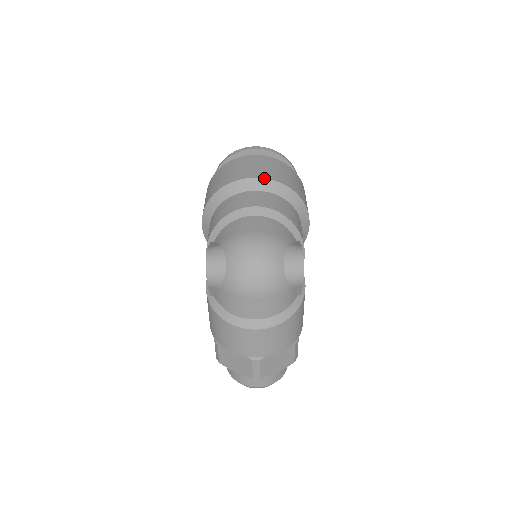
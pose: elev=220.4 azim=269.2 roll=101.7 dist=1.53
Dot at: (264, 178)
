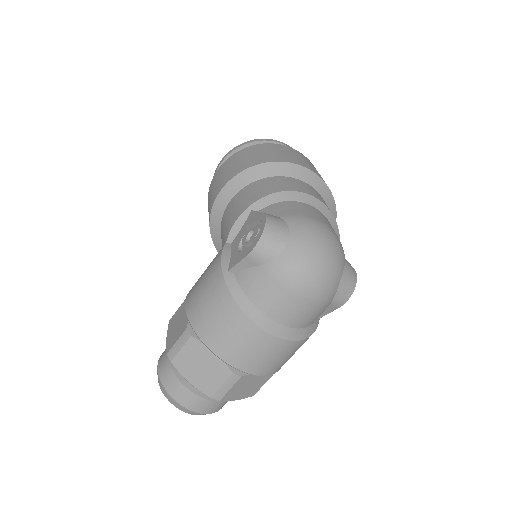
Dot at: occluded
